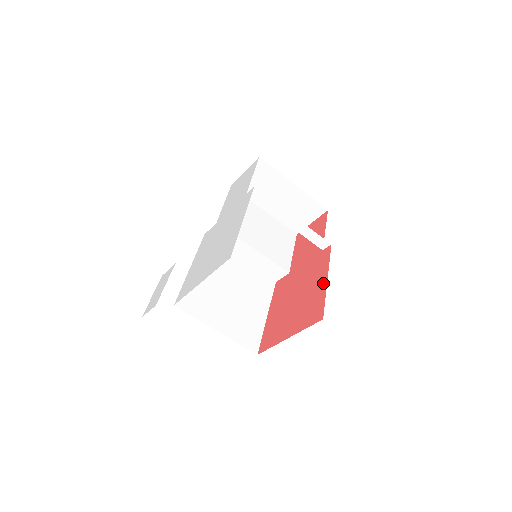
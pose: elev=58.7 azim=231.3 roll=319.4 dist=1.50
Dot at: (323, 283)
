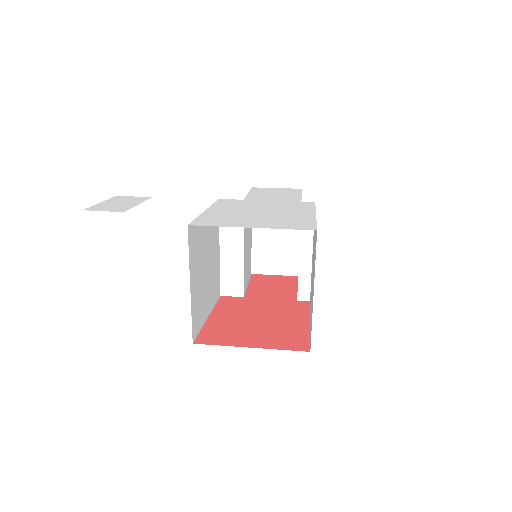
Dot at: (304, 324)
